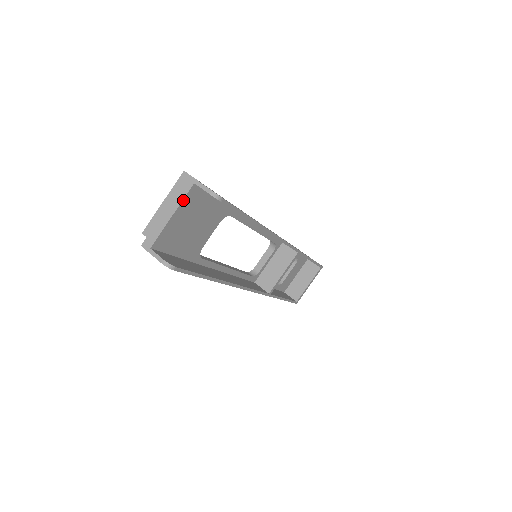
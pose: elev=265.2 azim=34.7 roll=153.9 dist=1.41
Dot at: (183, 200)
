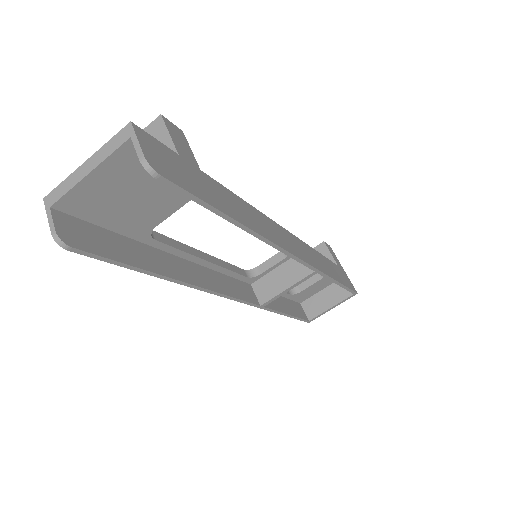
Dot at: (110, 156)
